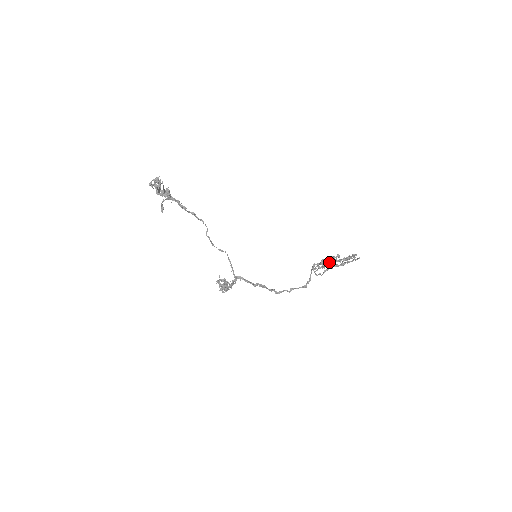
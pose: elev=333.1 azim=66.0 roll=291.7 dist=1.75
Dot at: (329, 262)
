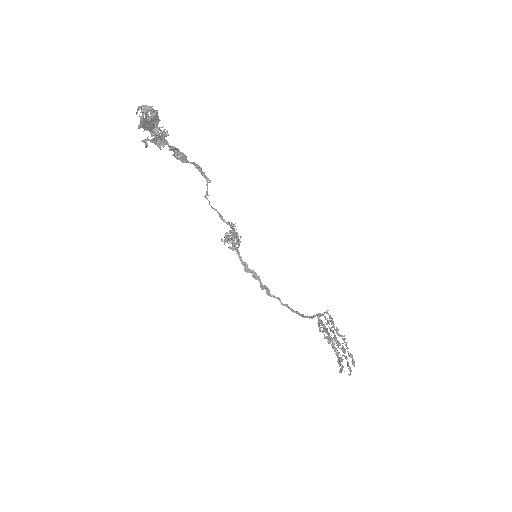
Dot at: (338, 330)
